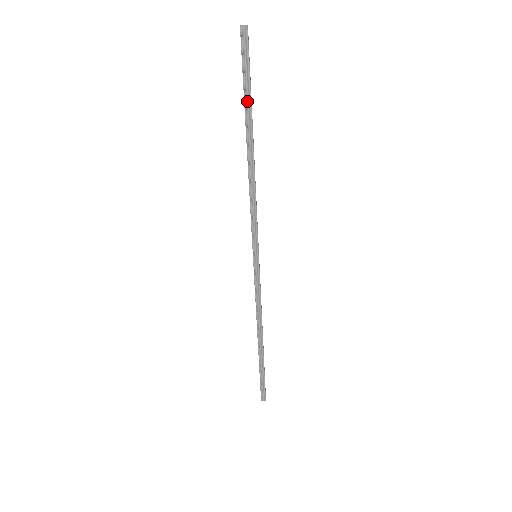
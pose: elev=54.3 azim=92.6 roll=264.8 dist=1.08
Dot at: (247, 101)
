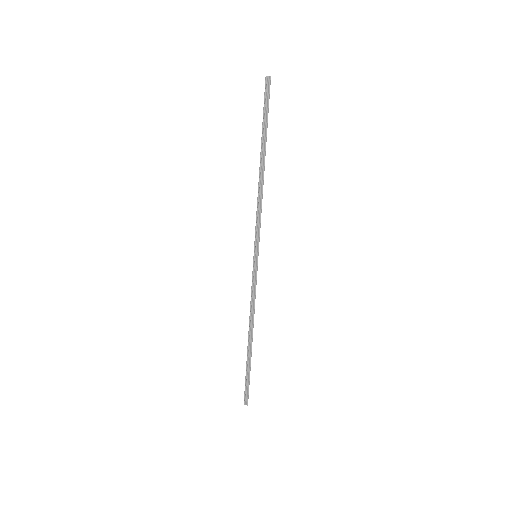
Dot at: (264, 129)
